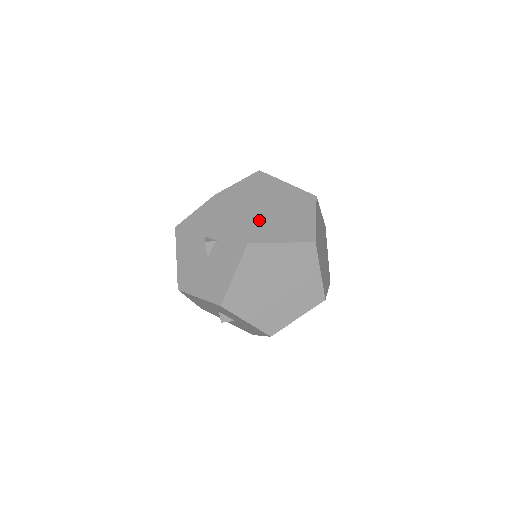
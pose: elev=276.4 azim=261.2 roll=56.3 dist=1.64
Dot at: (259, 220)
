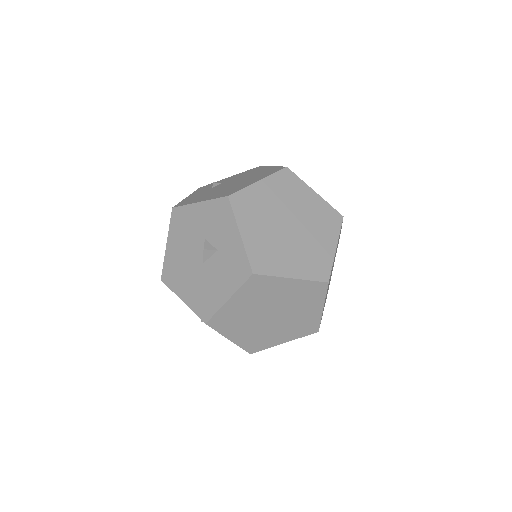
Dot at: (272, 242)
